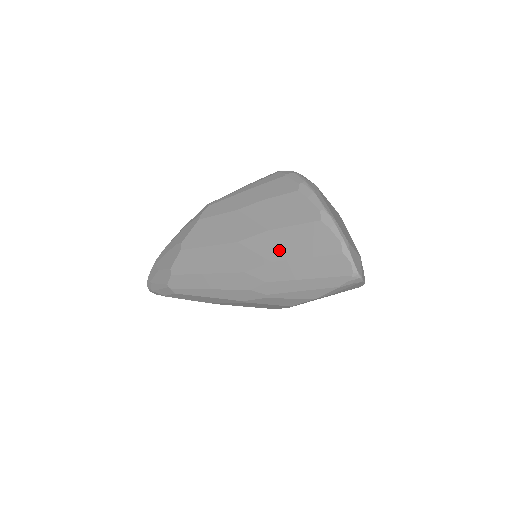
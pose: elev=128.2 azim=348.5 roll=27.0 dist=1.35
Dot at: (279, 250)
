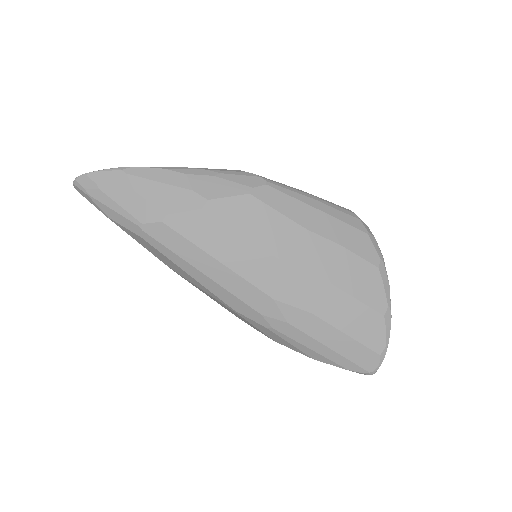
Dot at: (328, 309)
